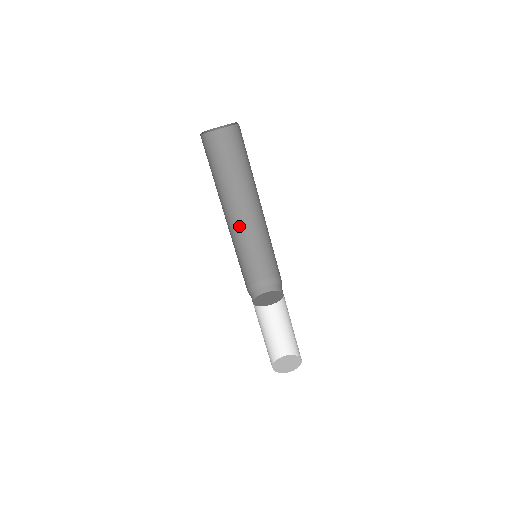
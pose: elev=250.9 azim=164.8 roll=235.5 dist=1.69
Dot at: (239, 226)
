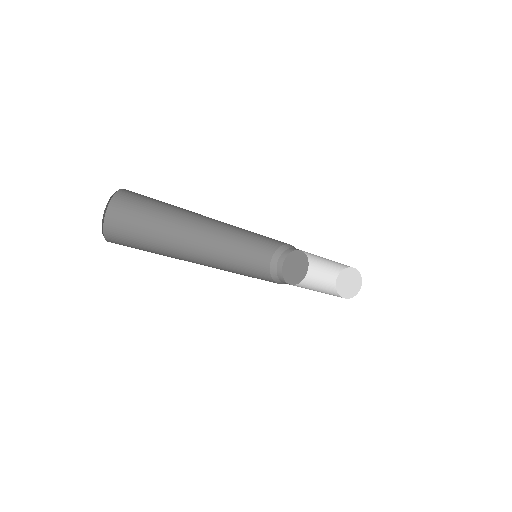
Dot at: (217, 241)
